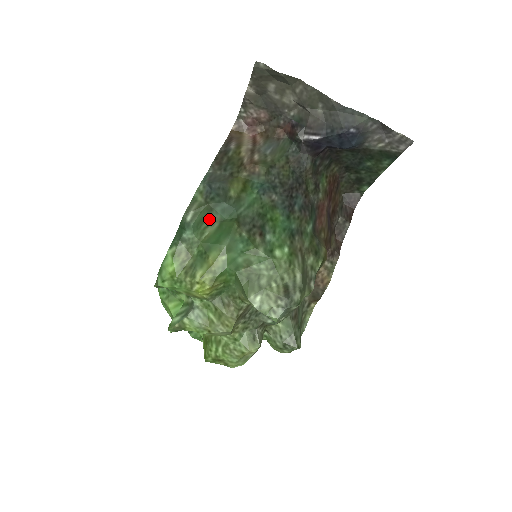
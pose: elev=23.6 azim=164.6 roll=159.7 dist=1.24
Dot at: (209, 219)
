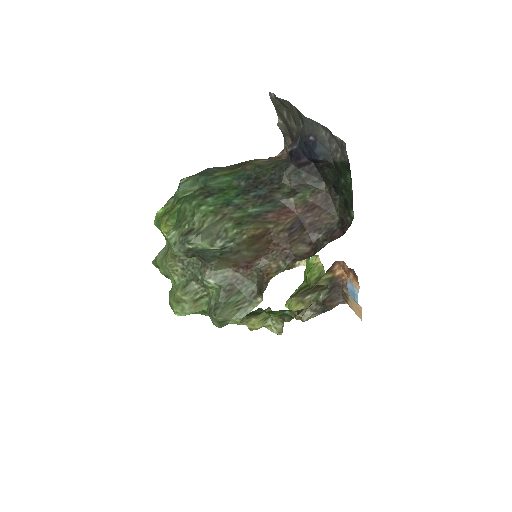
Dot at: (194, 186)
